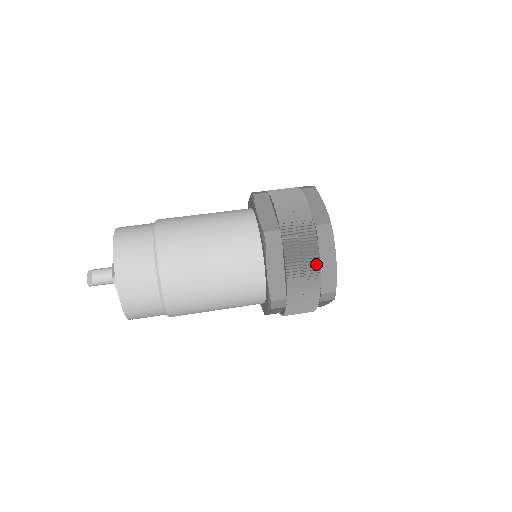
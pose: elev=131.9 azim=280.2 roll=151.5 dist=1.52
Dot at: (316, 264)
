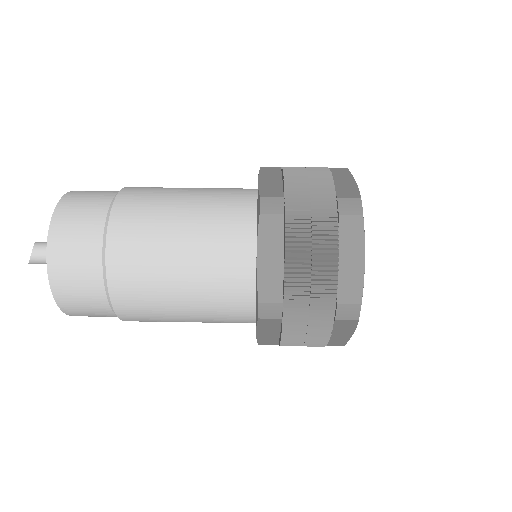
Dot at: (332, 253)
